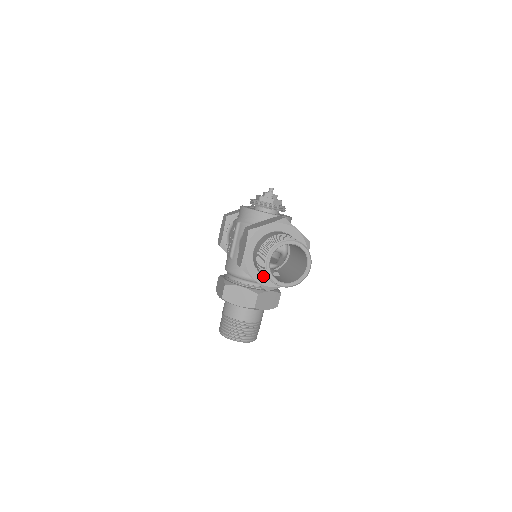
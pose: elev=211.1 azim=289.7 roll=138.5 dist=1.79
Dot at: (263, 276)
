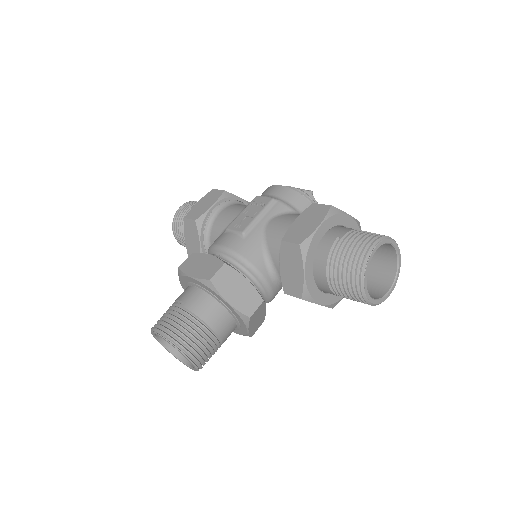
Dot at: (313, 275)
